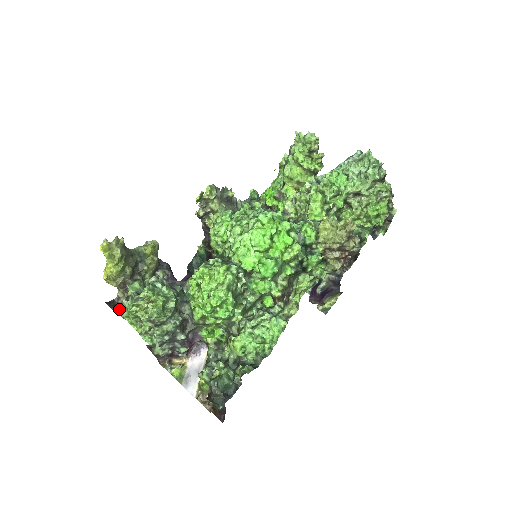
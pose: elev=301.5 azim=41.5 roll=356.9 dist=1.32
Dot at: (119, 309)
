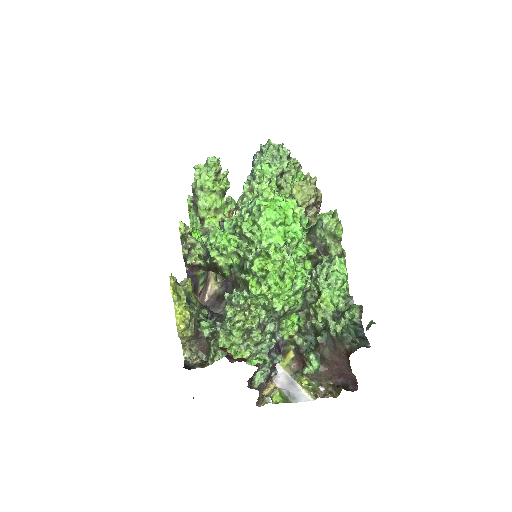
Dot at: (200, 365)
